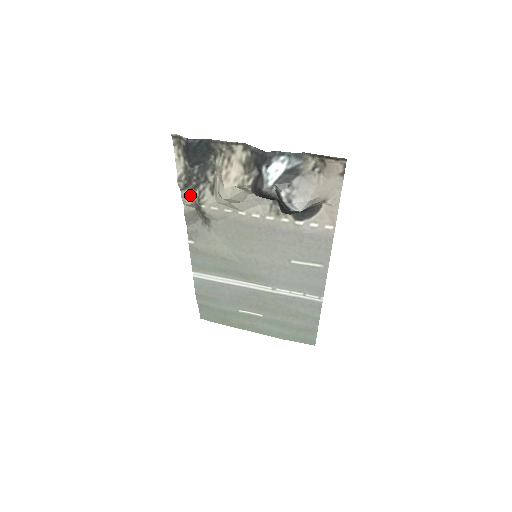
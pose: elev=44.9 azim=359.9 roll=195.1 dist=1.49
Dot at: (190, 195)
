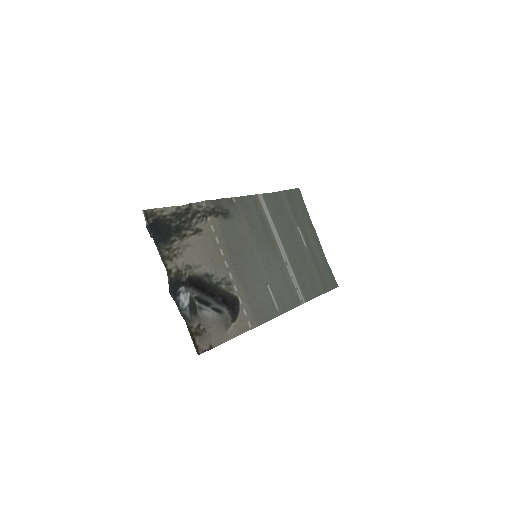
Dot at: (199, 208)
